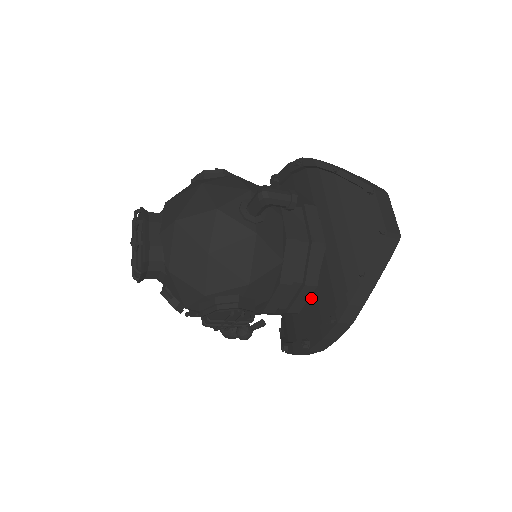
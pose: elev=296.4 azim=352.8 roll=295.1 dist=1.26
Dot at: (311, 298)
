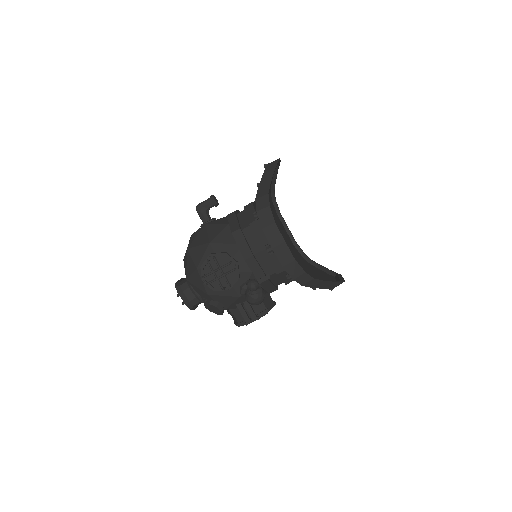
Dot at: occluded
